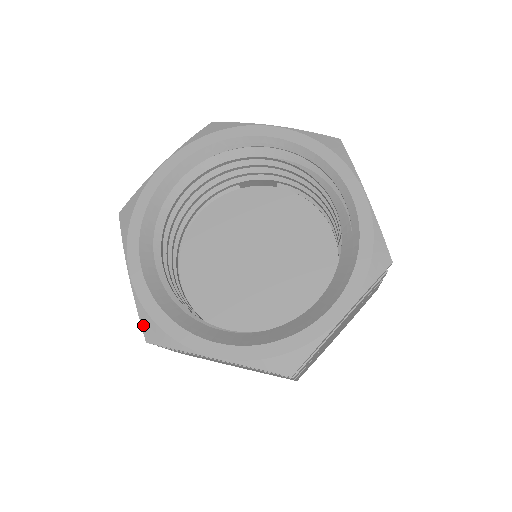
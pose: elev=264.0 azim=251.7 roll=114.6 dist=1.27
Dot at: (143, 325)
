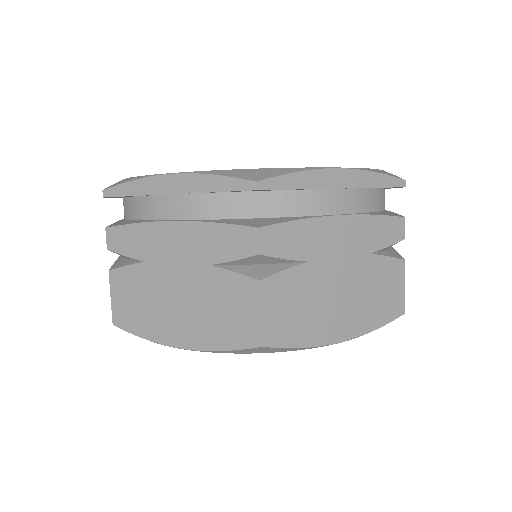
Dot at: (111, 185)
